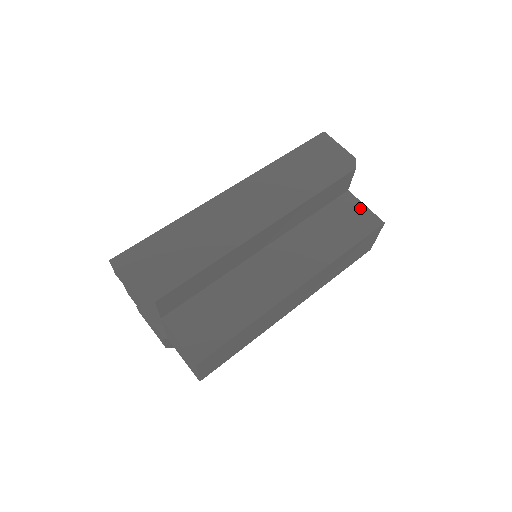
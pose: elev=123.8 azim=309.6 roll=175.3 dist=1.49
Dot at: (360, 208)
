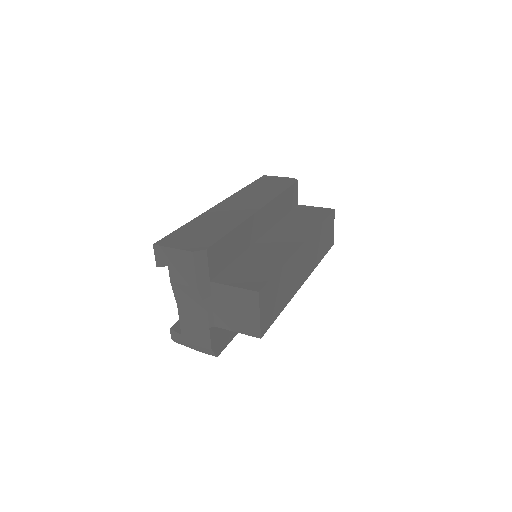
Dot at: (313, 208)
